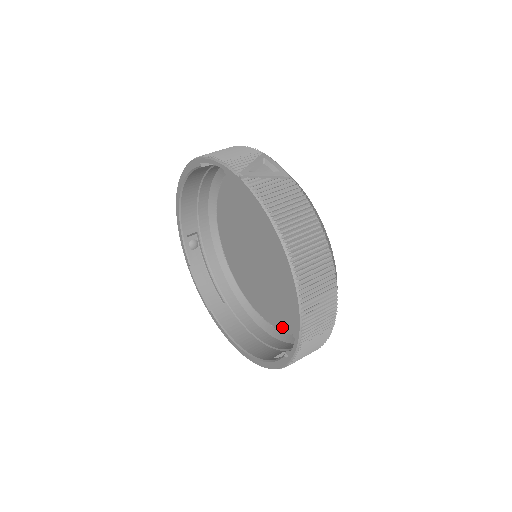
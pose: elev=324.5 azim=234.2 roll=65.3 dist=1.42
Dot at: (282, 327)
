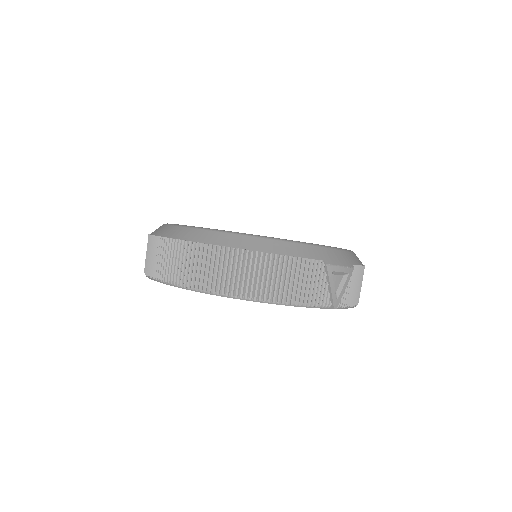
Dot at: occluded
